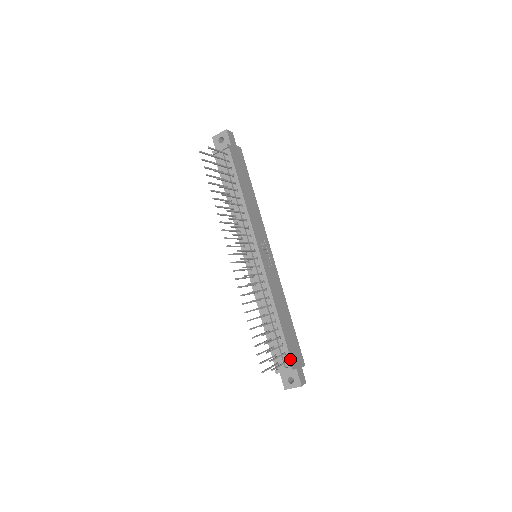
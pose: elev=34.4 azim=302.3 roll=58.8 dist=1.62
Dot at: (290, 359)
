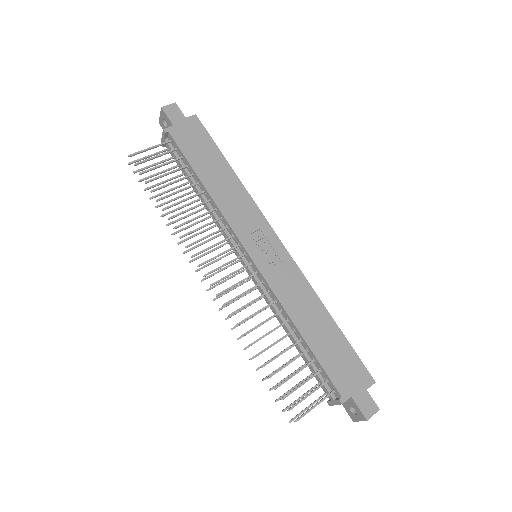
Dot at: (335, 388)
